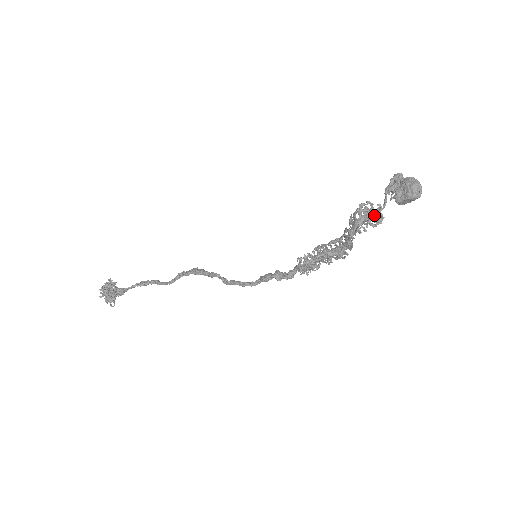
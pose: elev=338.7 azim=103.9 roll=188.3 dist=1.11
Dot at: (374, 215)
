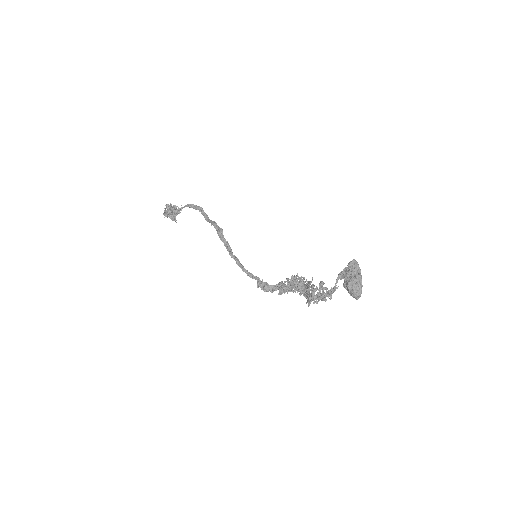
Dot at: occluded
